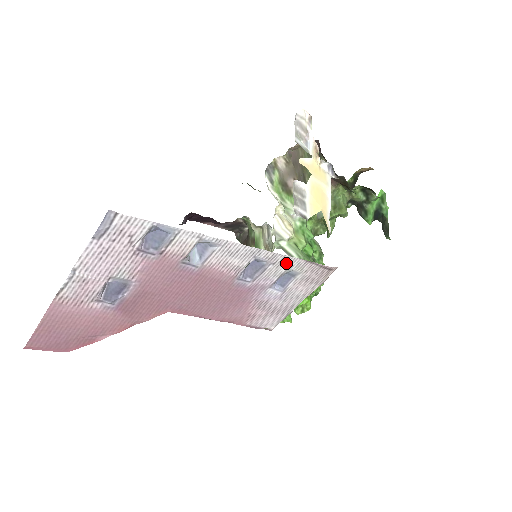
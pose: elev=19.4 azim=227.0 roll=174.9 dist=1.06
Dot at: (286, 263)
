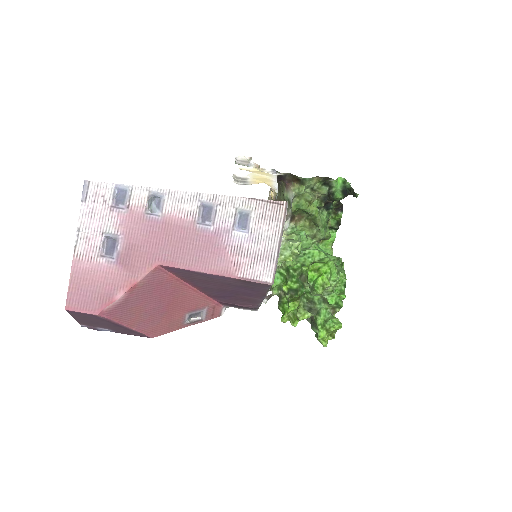
Dot at: (231, 203)
